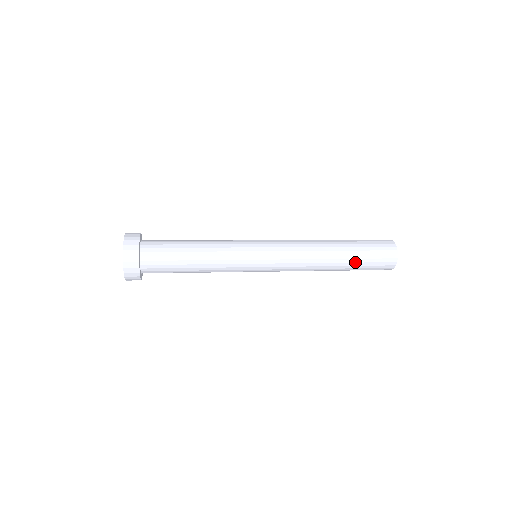
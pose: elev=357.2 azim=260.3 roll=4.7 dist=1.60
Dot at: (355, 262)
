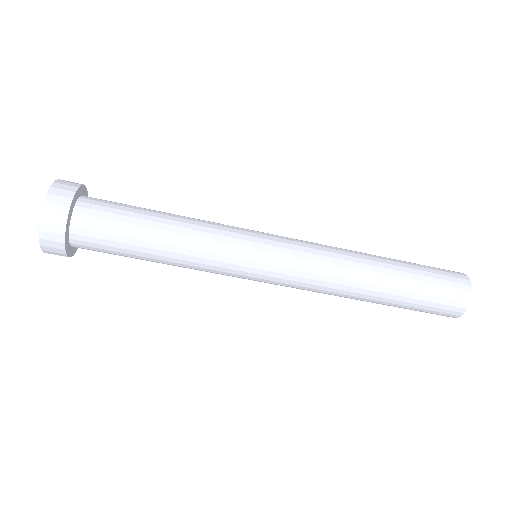
Dot at: (409, 284)
